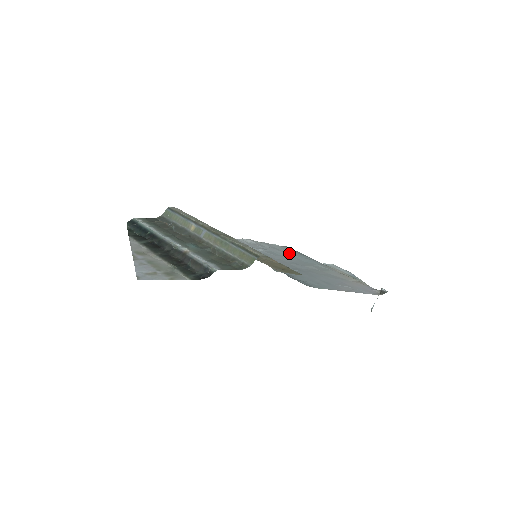
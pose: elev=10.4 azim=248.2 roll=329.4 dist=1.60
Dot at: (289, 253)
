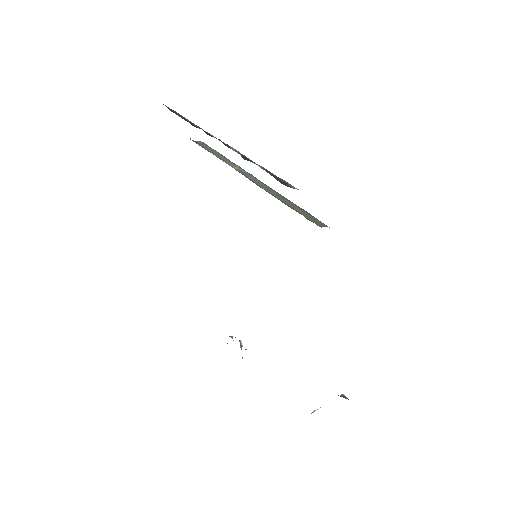
Dot at: occluded
